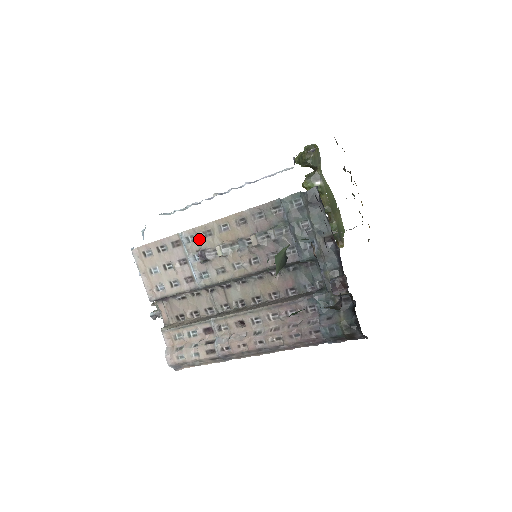
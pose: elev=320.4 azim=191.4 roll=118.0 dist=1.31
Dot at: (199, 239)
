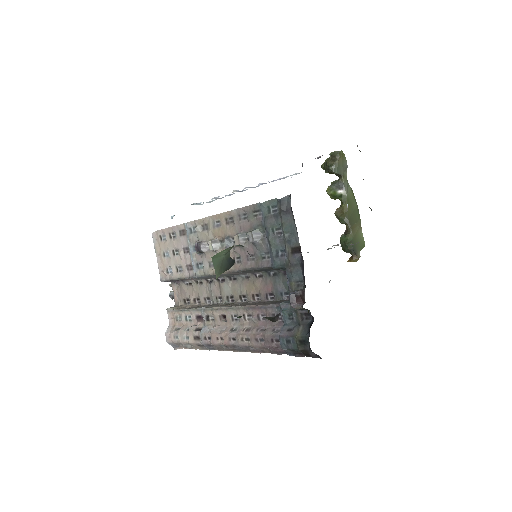
Dot at: (198, 231)
